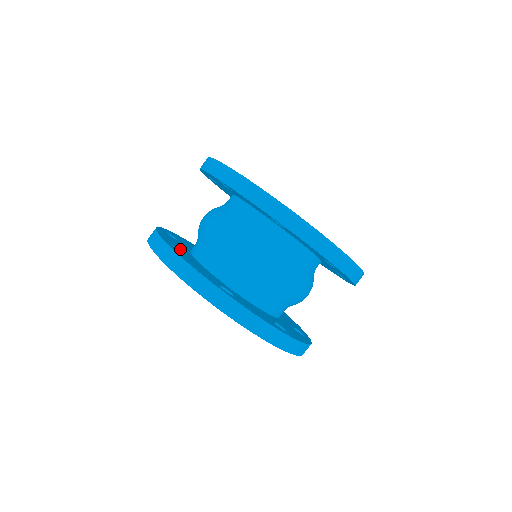
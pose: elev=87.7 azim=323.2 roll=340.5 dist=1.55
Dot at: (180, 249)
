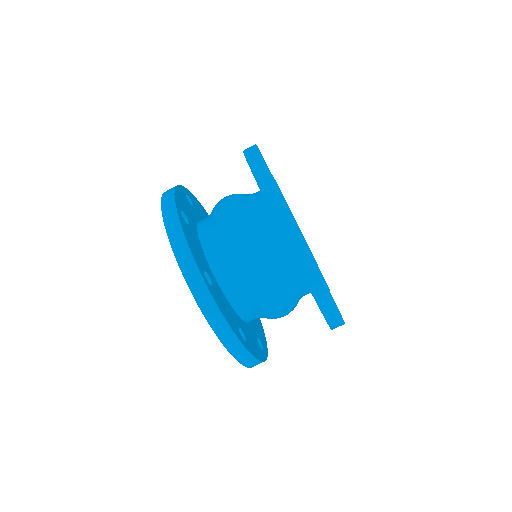
Dot at: (205, 269)
